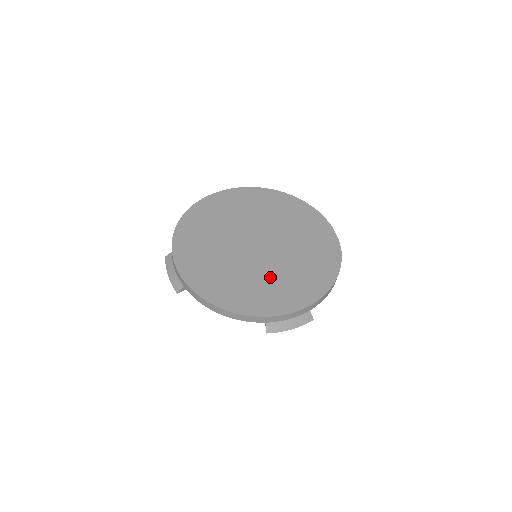
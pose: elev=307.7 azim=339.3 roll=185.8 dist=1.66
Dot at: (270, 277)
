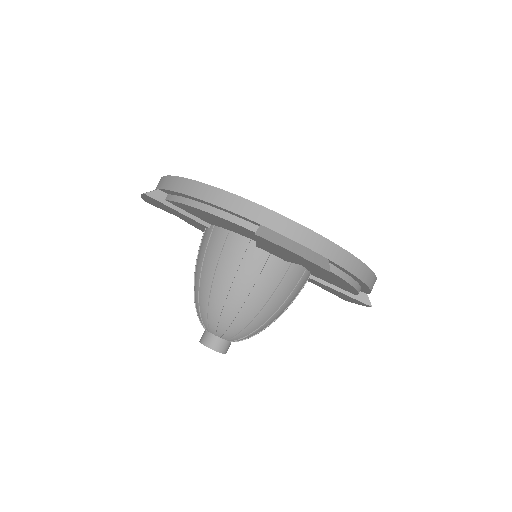
Dot at: occluded
